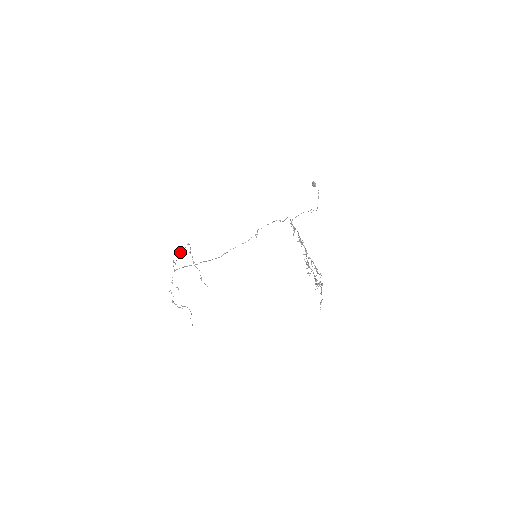
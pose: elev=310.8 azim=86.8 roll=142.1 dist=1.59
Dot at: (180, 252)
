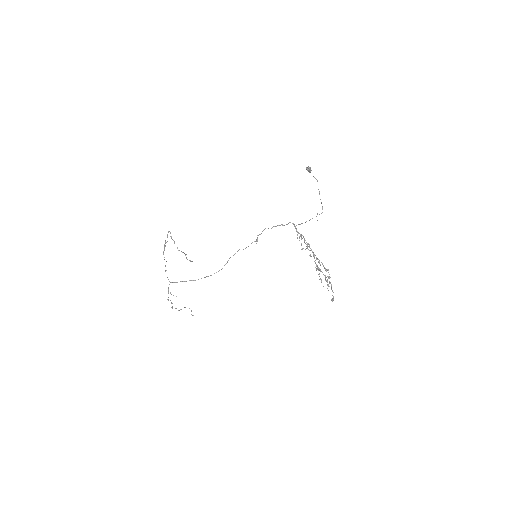
Dot at: (164, 247)
